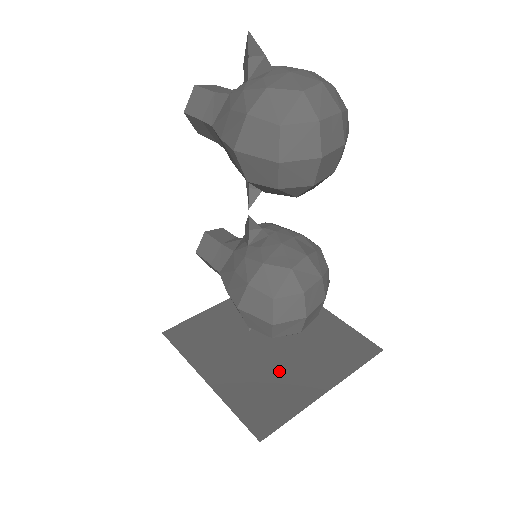
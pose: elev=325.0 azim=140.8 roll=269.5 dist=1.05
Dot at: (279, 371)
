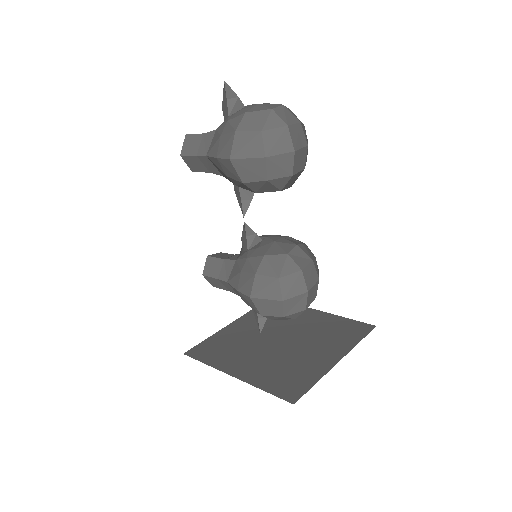
Dot at: (294, 357)
